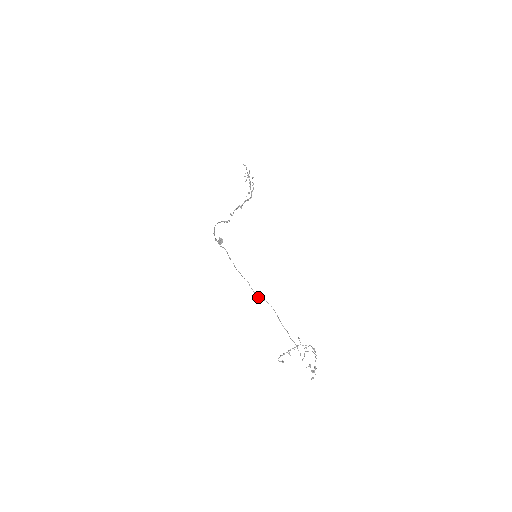
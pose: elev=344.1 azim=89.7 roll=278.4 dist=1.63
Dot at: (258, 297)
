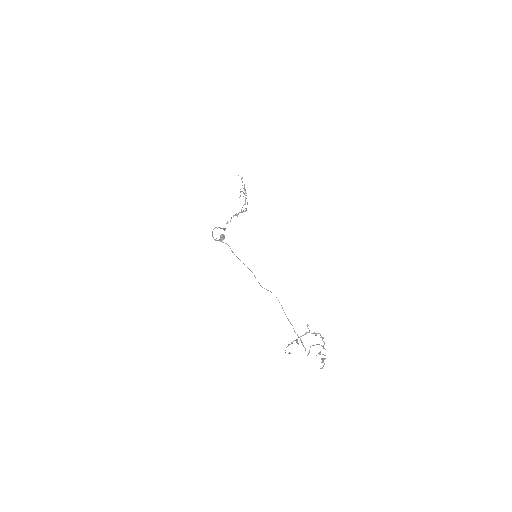
Dot at: occluded
